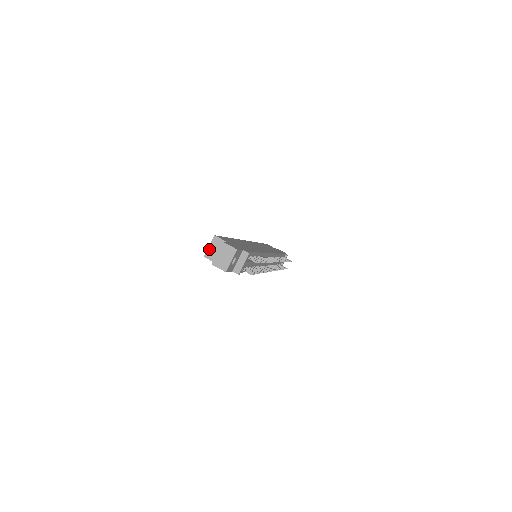
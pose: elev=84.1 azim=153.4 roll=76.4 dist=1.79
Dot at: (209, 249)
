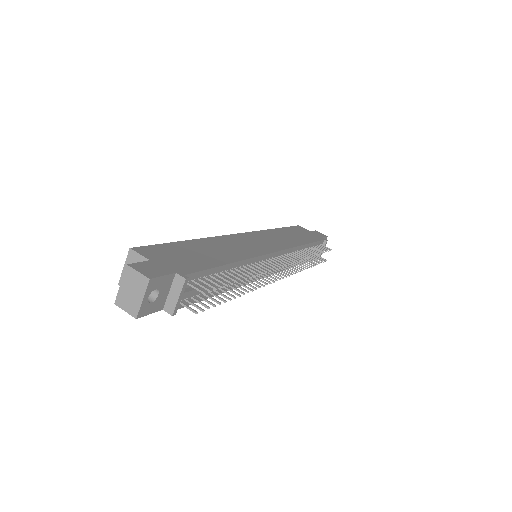
Dot at: occluded
